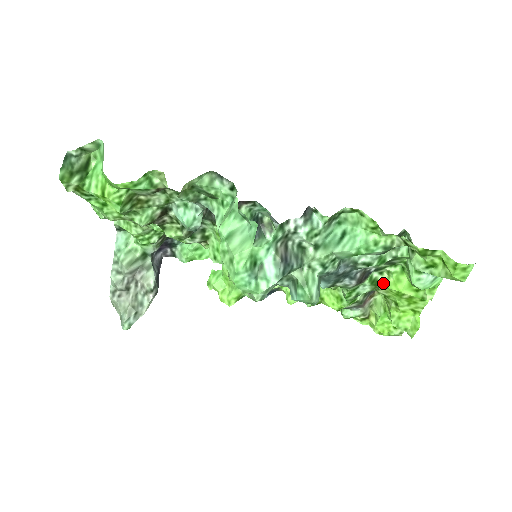
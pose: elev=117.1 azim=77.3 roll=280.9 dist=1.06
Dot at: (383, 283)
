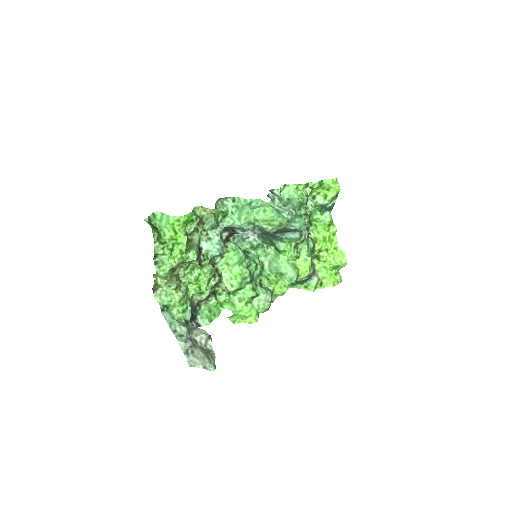
Dot at: (314, 239)
